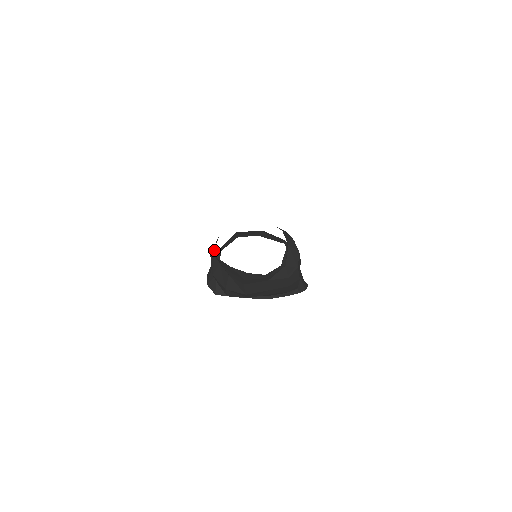
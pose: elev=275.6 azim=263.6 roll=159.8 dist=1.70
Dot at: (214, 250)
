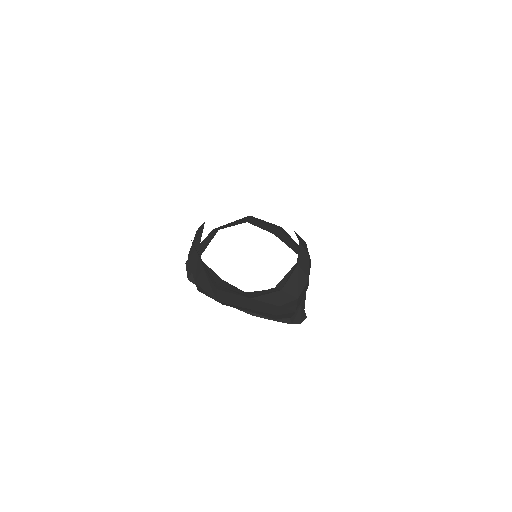
Dot at: (201, 226)
